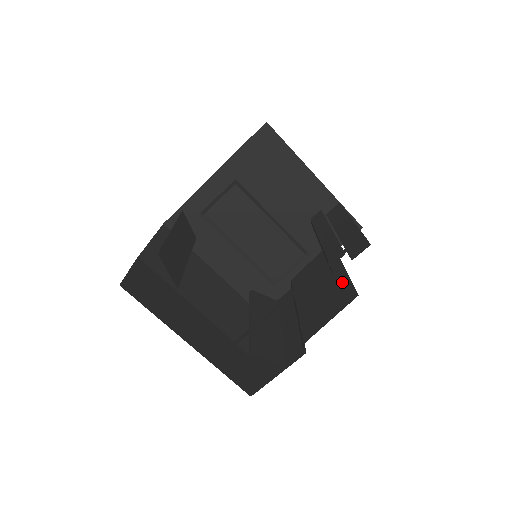
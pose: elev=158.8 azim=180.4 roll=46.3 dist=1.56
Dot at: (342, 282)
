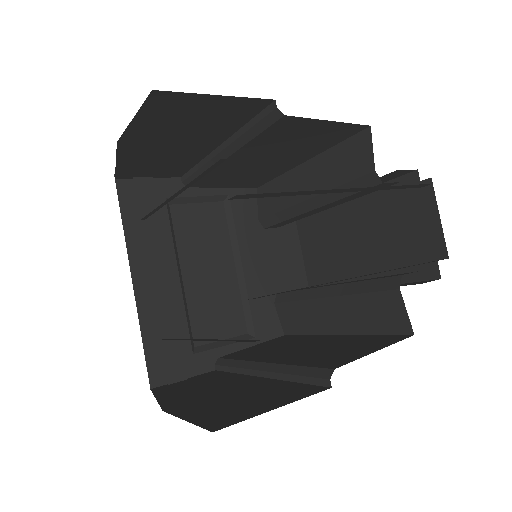
Dot at: (358, 338)
